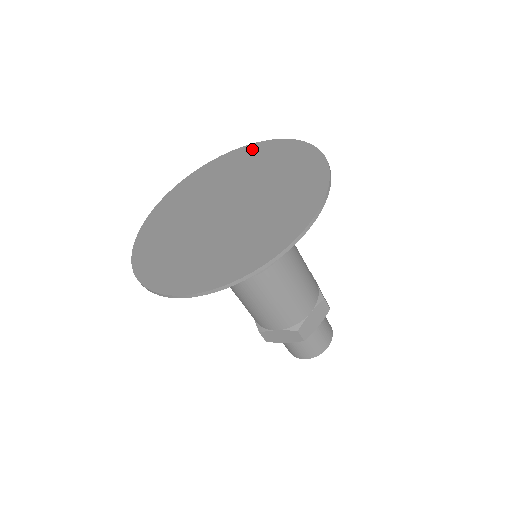
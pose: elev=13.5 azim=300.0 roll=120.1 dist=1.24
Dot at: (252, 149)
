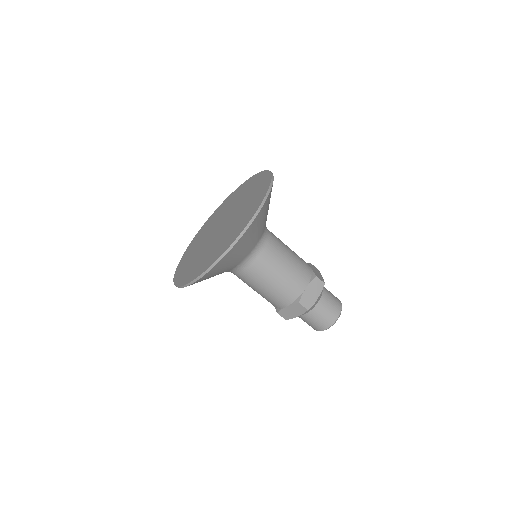
Dot at: (265, 179)
